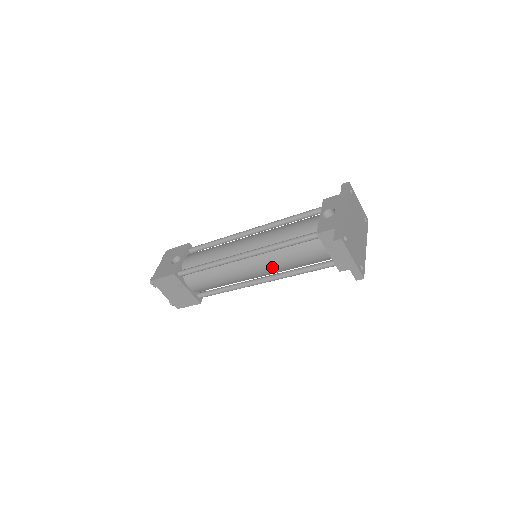
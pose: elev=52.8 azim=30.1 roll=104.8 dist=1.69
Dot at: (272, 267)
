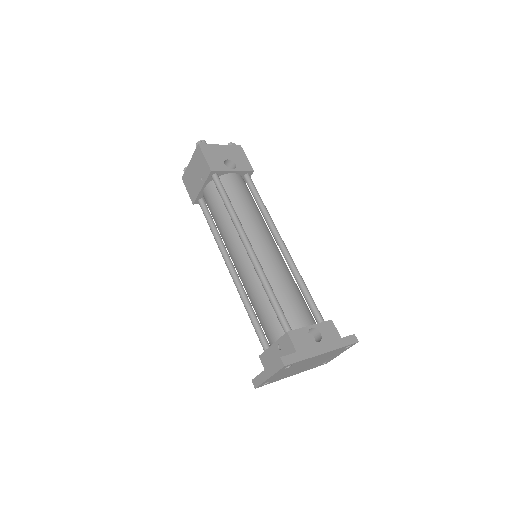
Dot at: (246, 282)
